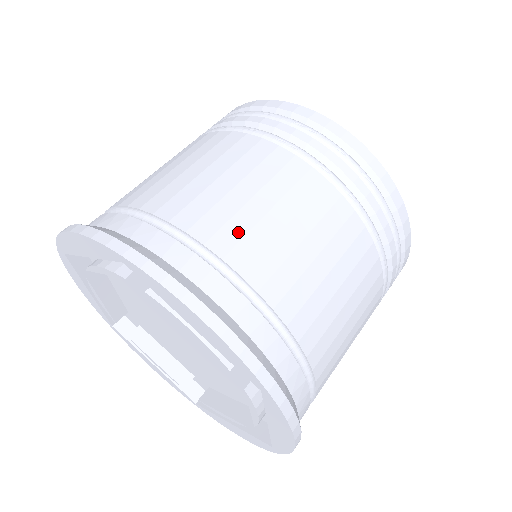
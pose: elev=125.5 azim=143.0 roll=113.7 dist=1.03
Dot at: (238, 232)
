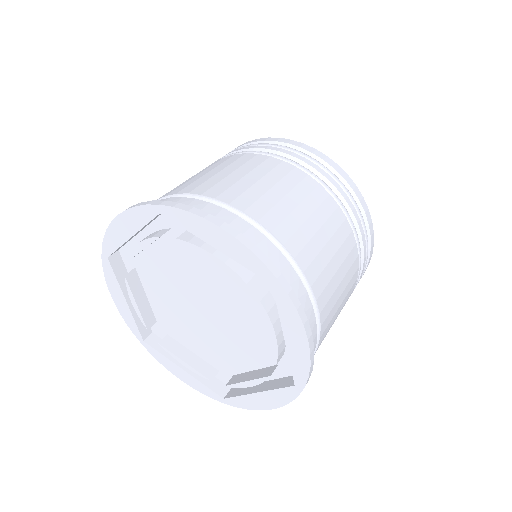
Dot at: (238, 191)
